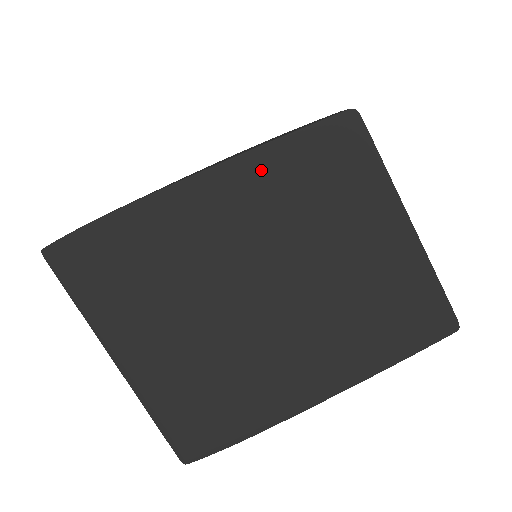
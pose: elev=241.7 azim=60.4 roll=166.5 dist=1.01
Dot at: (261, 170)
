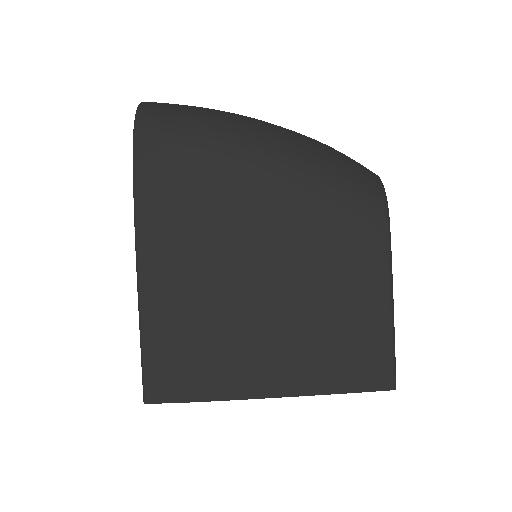
Dot at: occluded
